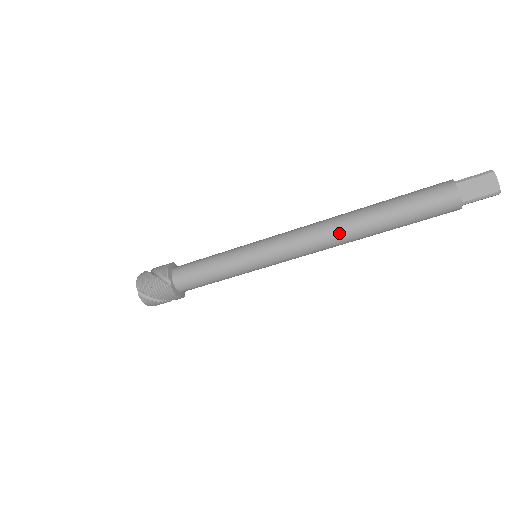
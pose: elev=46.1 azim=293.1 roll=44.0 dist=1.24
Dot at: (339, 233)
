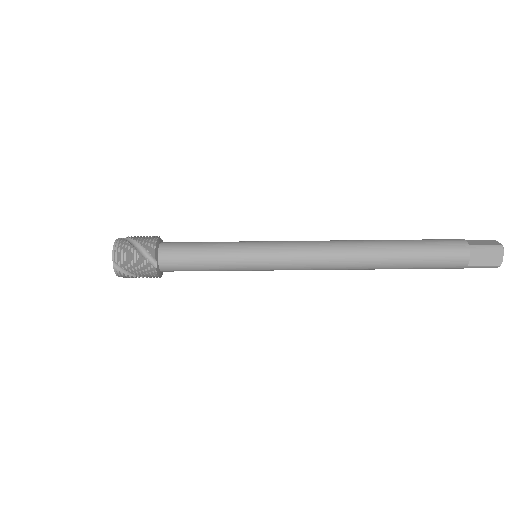
Dot at: (351, 263)
